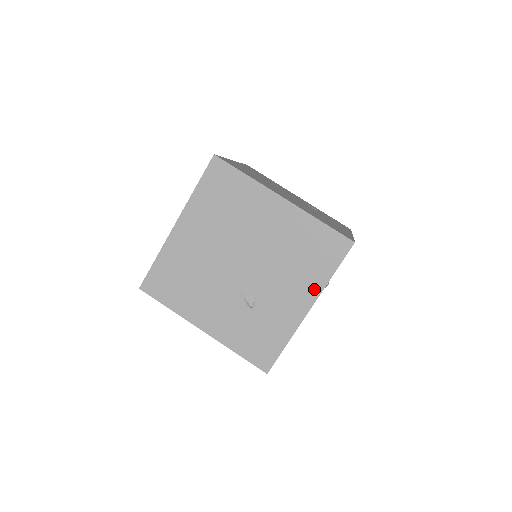
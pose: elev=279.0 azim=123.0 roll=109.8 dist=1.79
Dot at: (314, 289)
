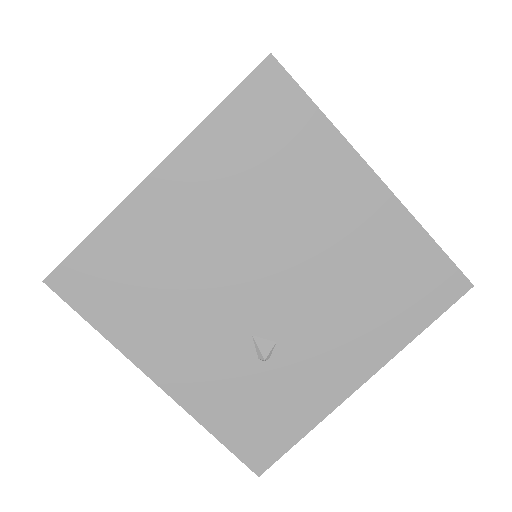
Dot at: (382, 349)
